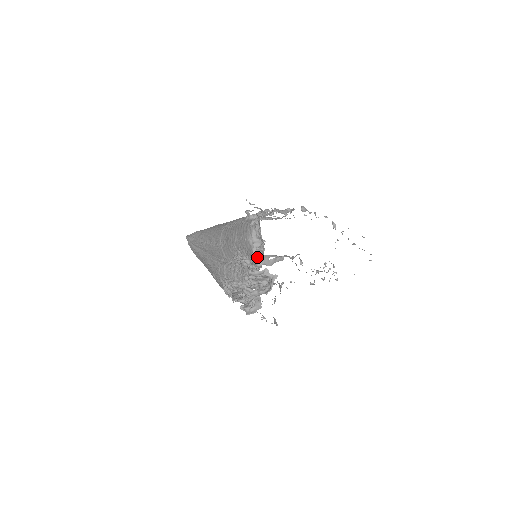
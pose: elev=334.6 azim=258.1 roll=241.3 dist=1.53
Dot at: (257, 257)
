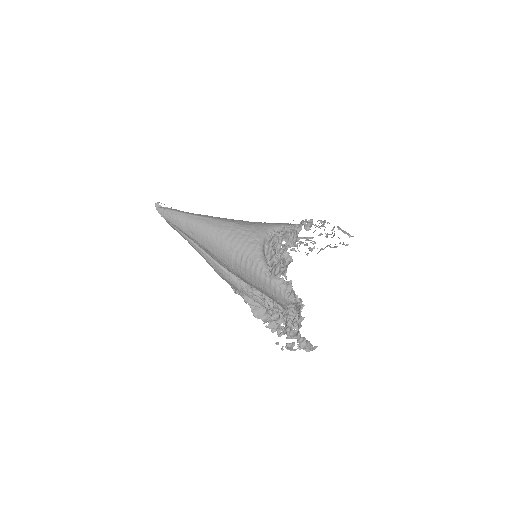
Dot at: (290, 315)
